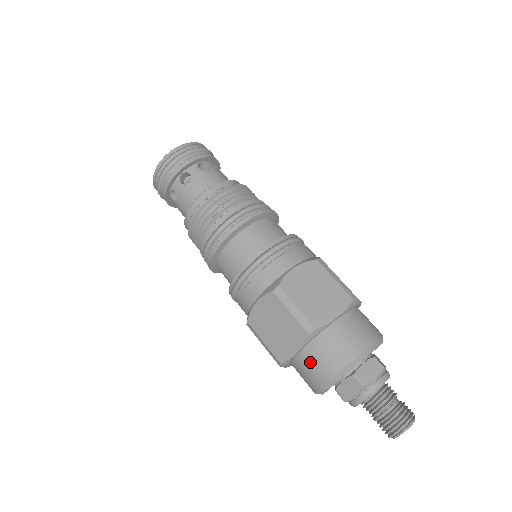
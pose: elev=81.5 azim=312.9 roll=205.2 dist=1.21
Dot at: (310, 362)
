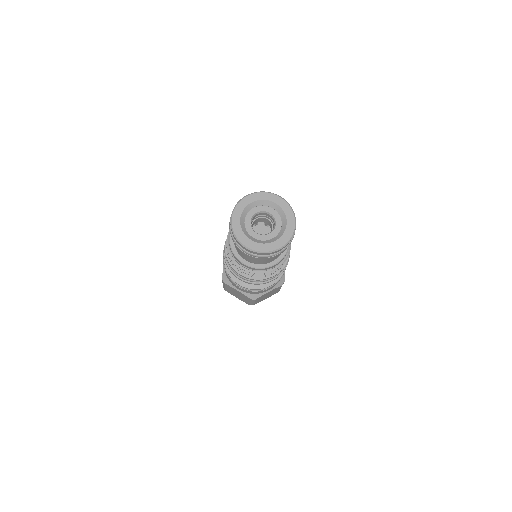
Dot at: occluded
